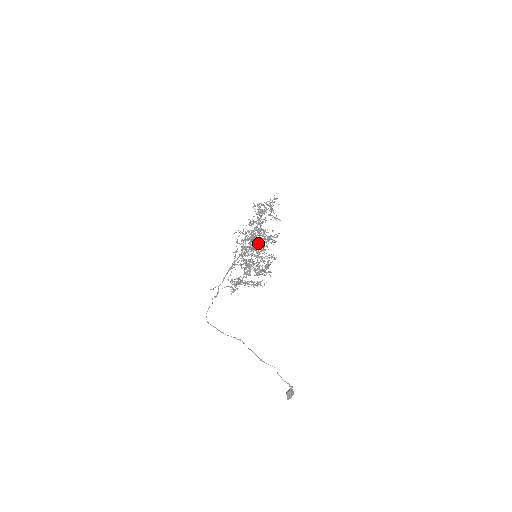
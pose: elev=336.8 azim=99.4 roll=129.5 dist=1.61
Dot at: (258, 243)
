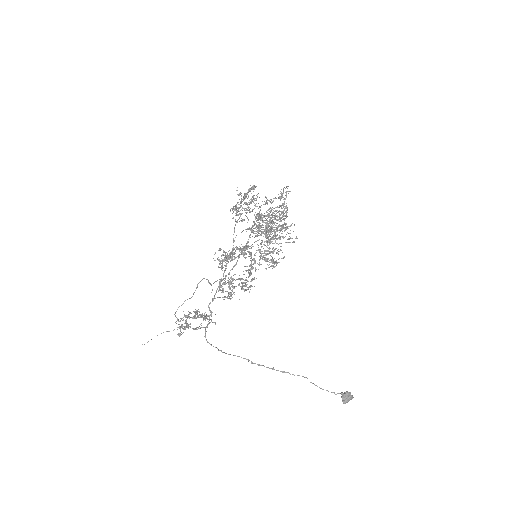
Dot at: occluded
